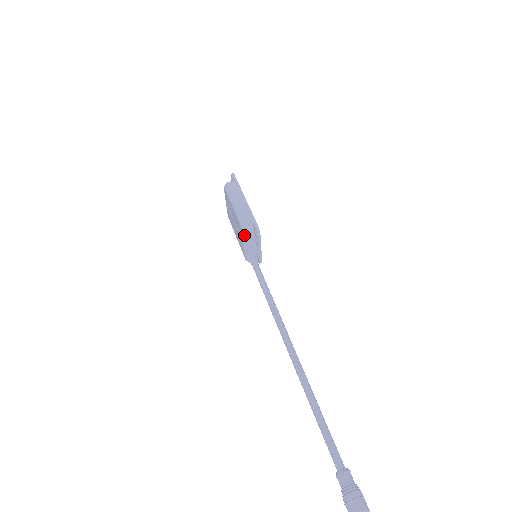
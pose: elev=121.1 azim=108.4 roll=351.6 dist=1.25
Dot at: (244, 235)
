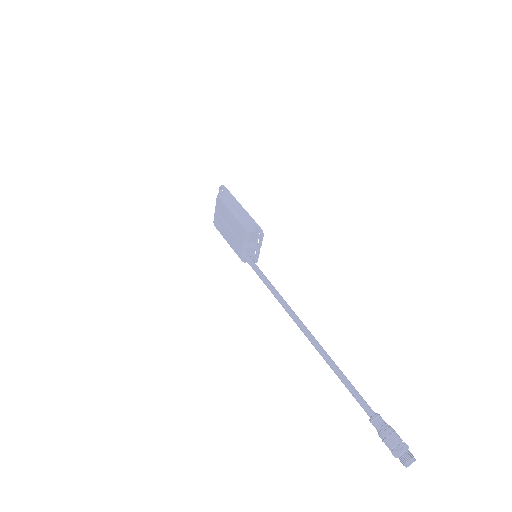
Dot at: (246, 238)
